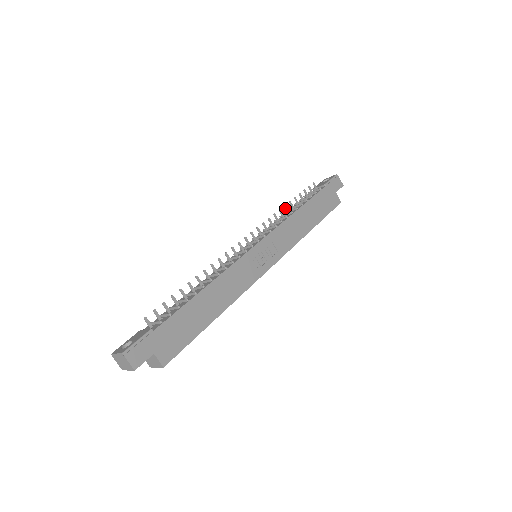
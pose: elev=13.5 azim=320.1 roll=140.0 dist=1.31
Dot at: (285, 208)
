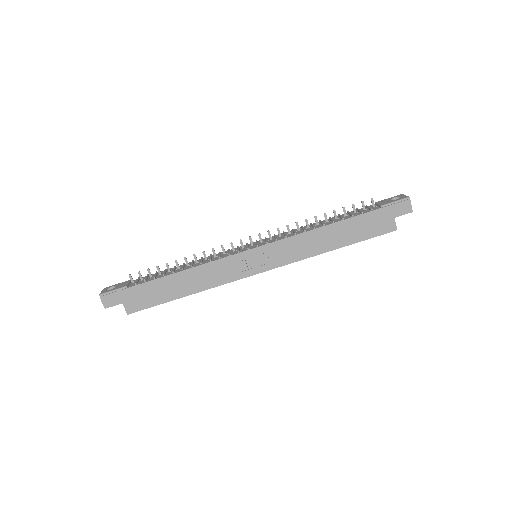
Dot at: (315, 219)
